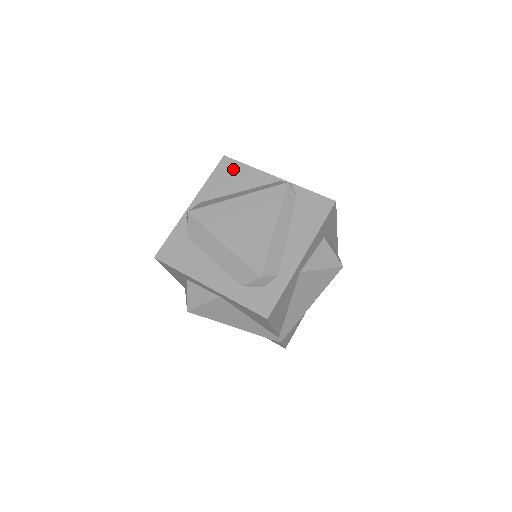
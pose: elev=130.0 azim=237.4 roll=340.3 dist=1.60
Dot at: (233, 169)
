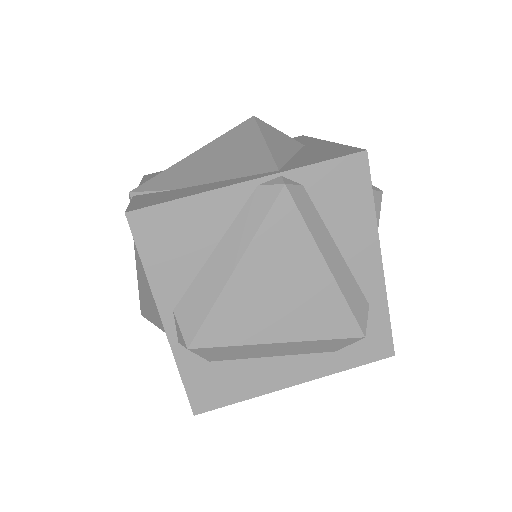
Dot at: (166, 223)
